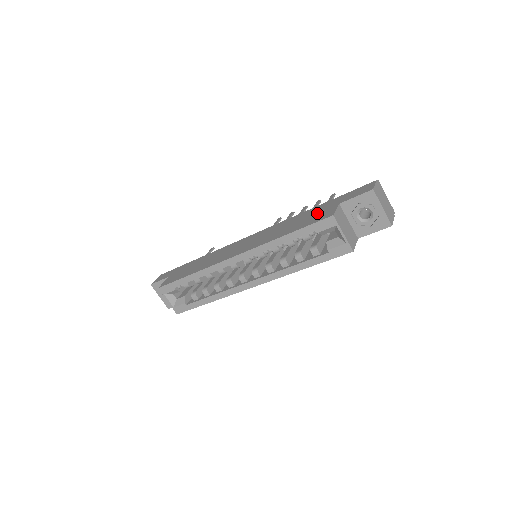
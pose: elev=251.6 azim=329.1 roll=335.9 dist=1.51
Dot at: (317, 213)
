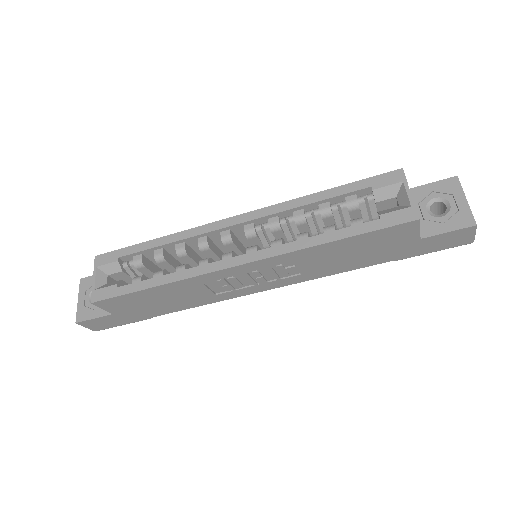
Dot at: occluded
